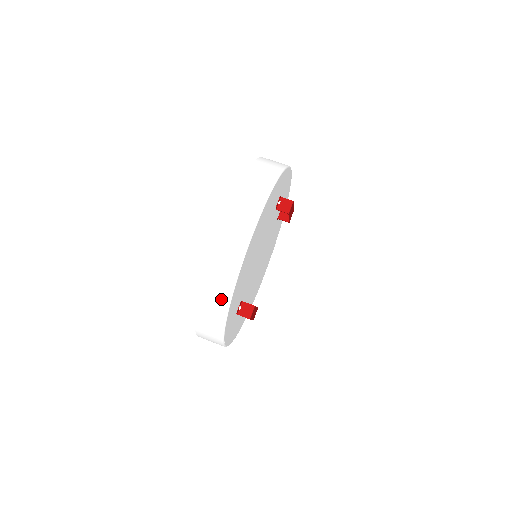
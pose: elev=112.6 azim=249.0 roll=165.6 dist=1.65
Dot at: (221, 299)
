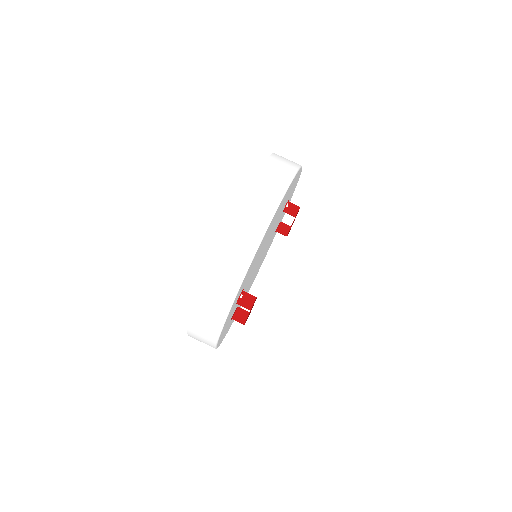
Dot at: (240, 260)
